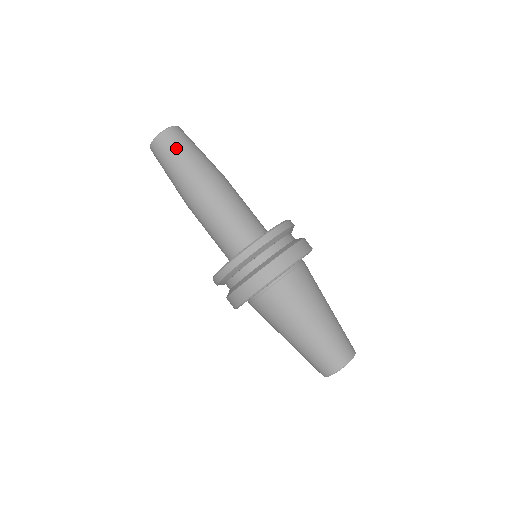
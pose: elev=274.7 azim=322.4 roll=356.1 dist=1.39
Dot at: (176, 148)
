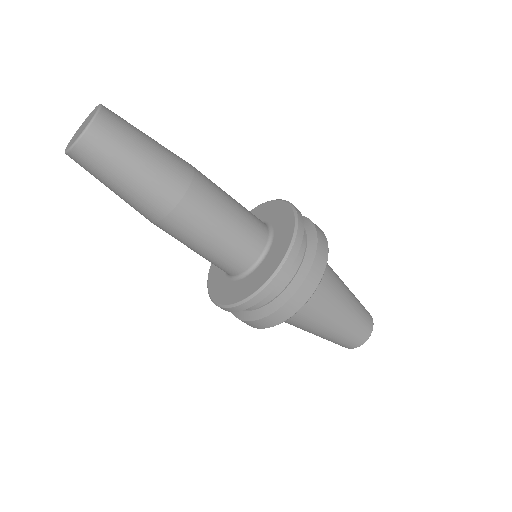
Dot at: (104, 172)
